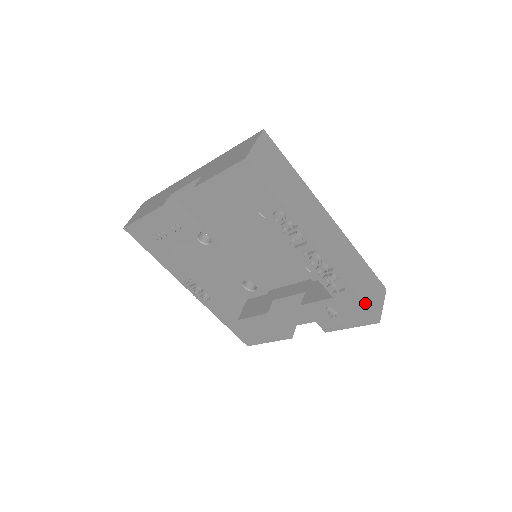
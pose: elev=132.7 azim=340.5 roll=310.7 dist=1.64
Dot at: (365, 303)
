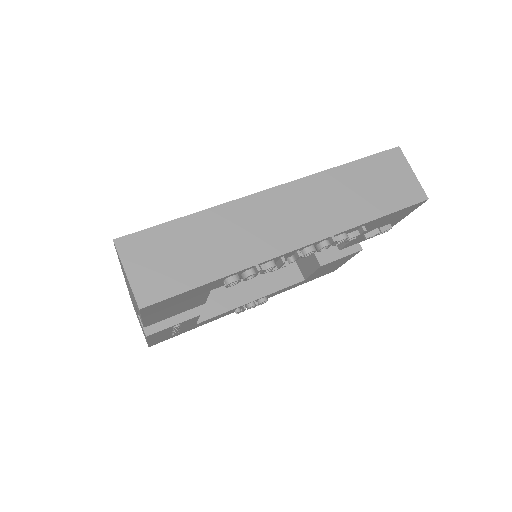
Dot at: (395, 209)
